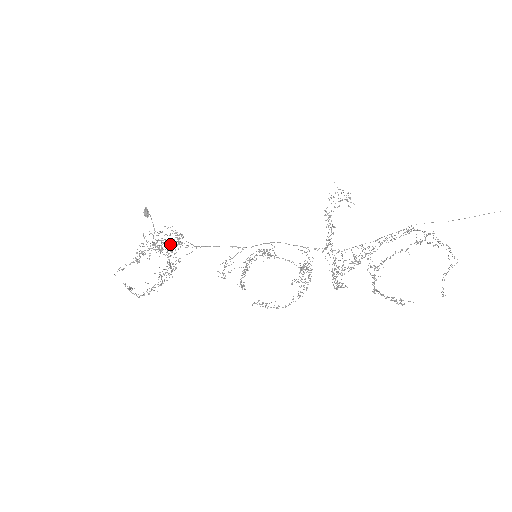
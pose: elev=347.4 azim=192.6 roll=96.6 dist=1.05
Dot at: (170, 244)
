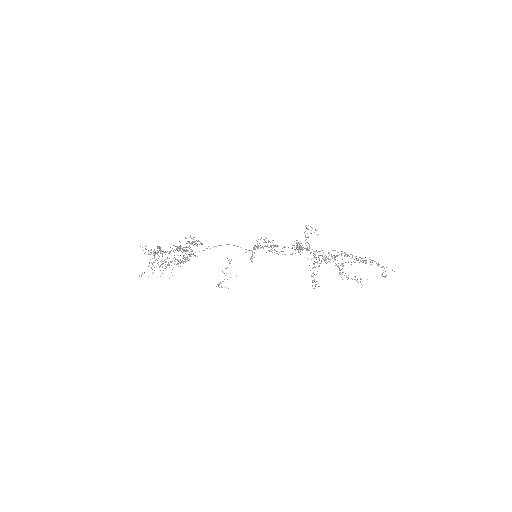
Dot at: (176, 264)
